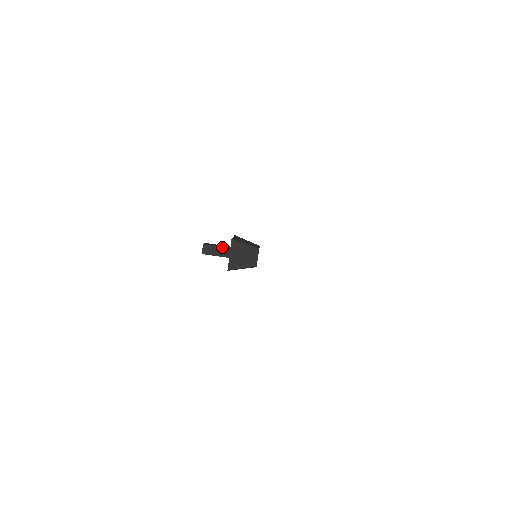
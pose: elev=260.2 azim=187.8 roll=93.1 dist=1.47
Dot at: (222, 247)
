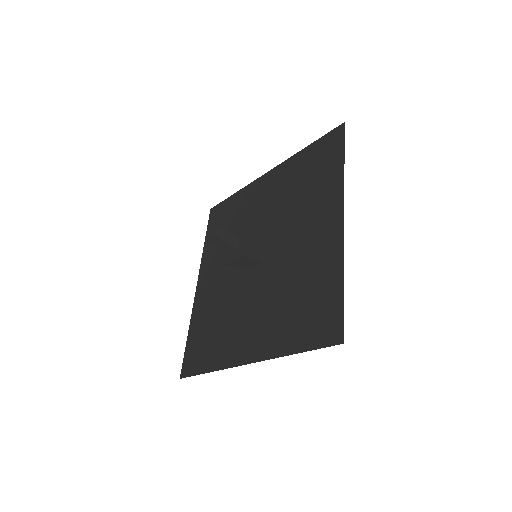
Dot at: (232, 235)
